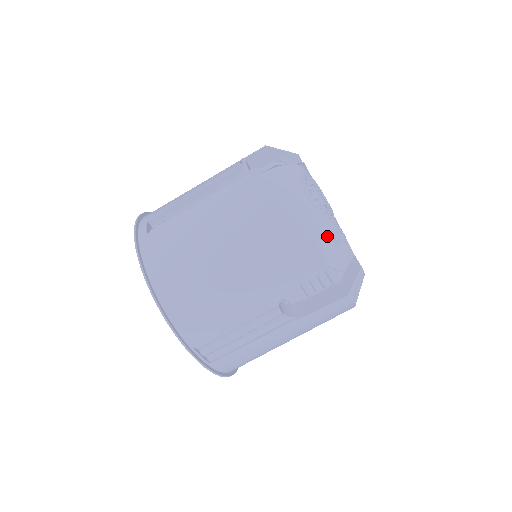
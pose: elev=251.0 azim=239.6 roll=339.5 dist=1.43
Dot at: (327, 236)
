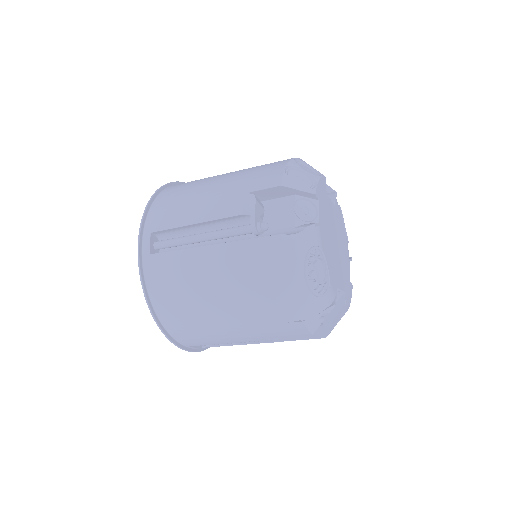
Dot at: (316, 314)
